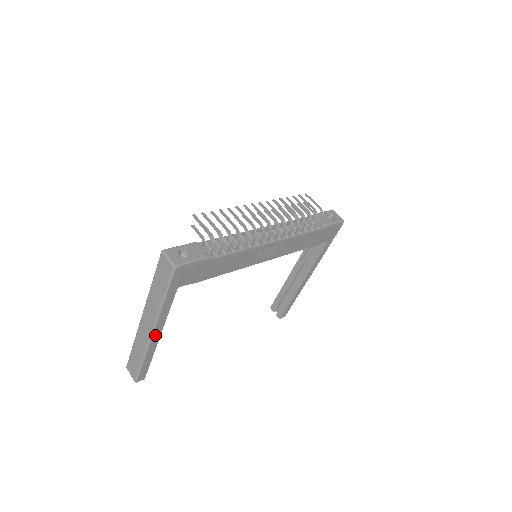
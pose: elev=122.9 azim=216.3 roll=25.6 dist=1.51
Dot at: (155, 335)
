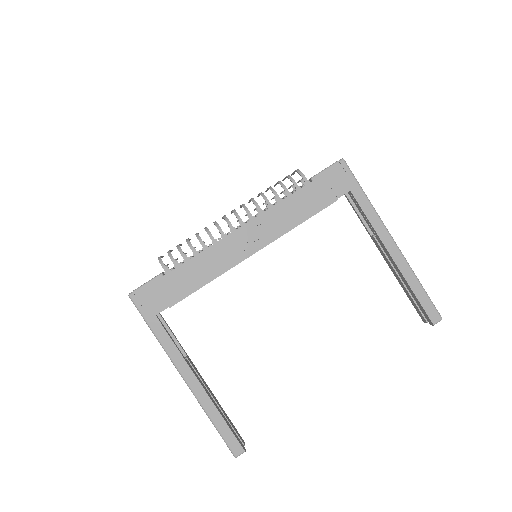
Dot at: (190, 380)
